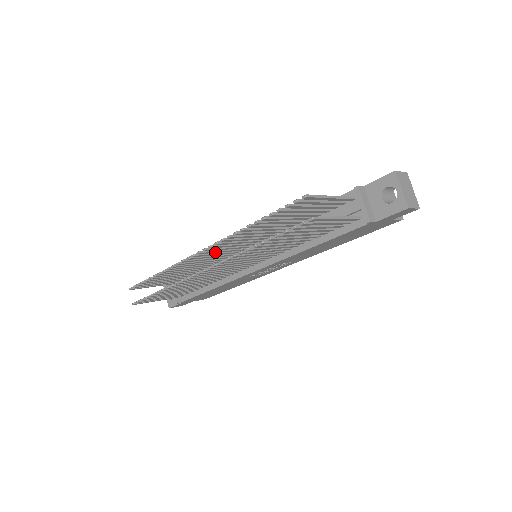
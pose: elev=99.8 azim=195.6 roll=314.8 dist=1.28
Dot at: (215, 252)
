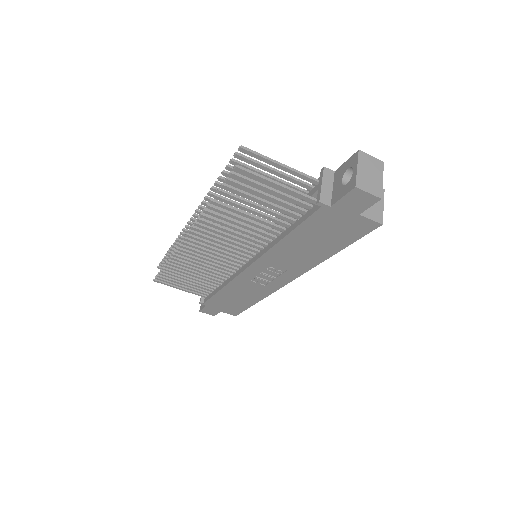
Dot at: occluded
